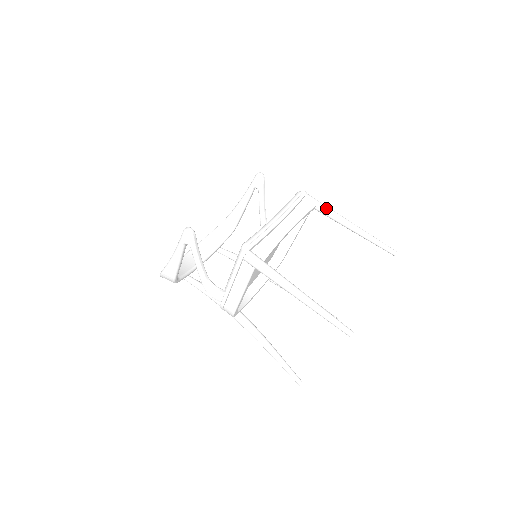
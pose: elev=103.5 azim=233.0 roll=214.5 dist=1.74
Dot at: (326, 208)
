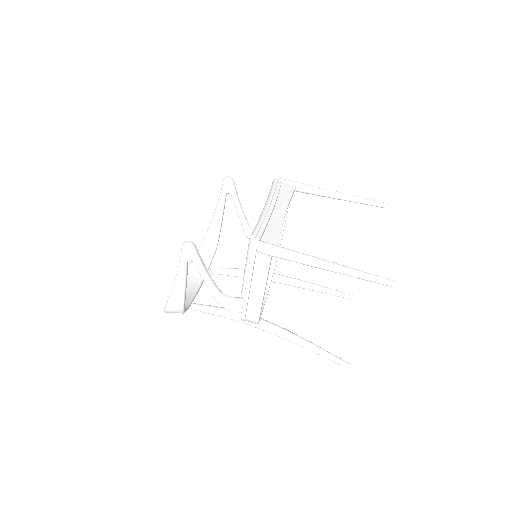
Dot at: (306, 186)
